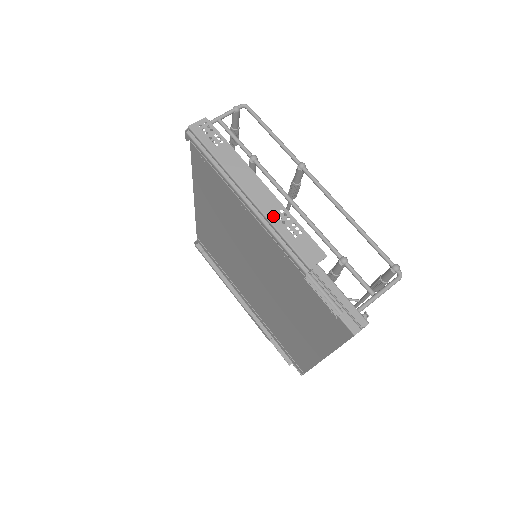
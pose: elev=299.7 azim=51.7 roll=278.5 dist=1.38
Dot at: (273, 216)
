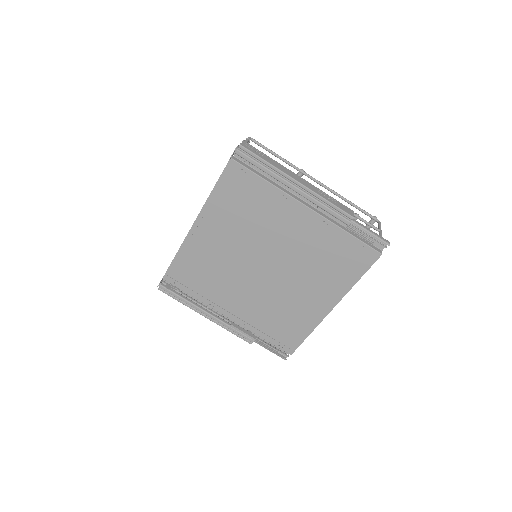
Dot at: (318, 193)
